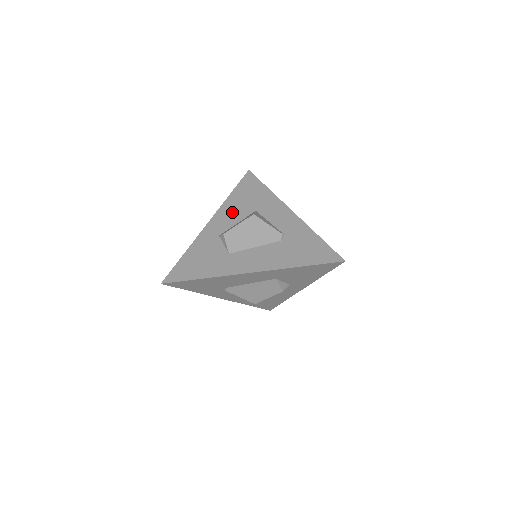
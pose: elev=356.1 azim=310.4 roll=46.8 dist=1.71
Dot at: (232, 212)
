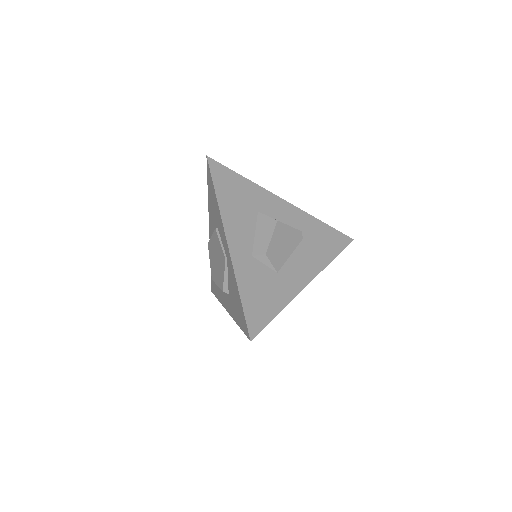
Dot at: (239, 221)
